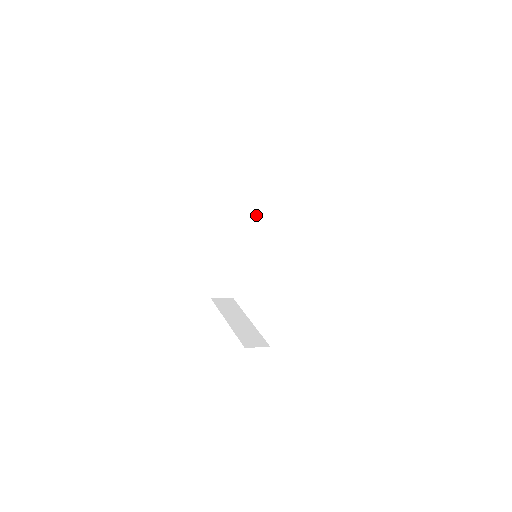
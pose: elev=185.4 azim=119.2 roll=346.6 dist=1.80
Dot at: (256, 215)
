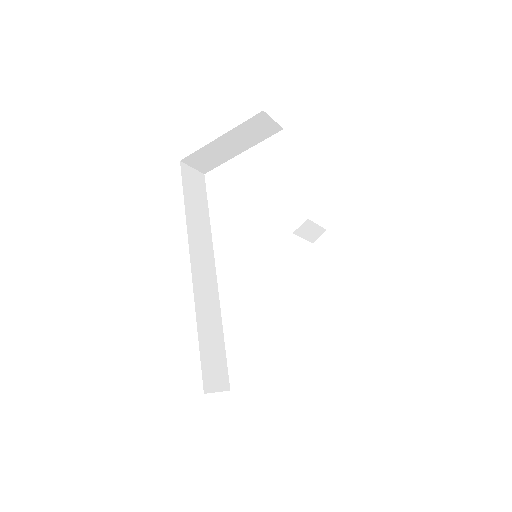
Dot at: (210, 240)
